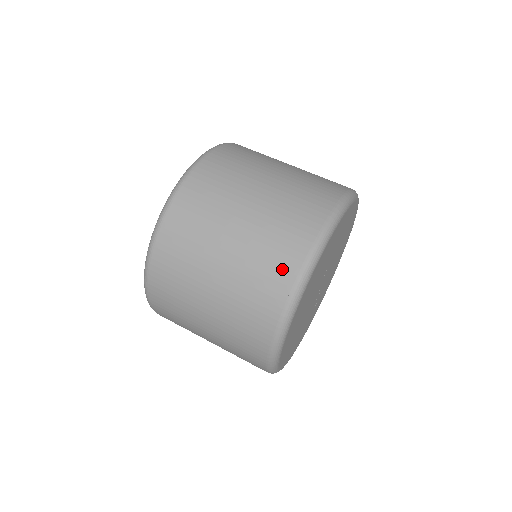
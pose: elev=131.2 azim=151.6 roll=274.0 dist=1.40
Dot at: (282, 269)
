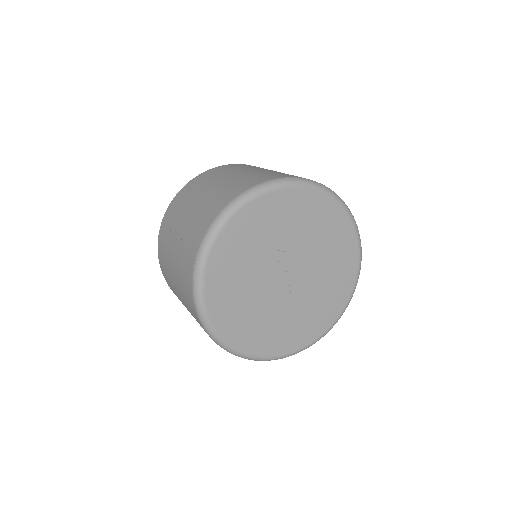
Dot at: (194, 243)
